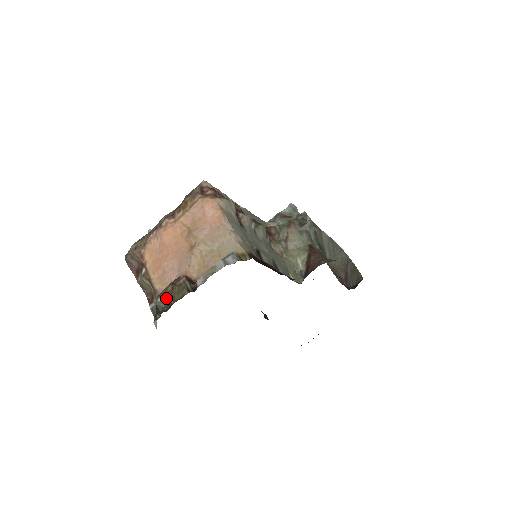
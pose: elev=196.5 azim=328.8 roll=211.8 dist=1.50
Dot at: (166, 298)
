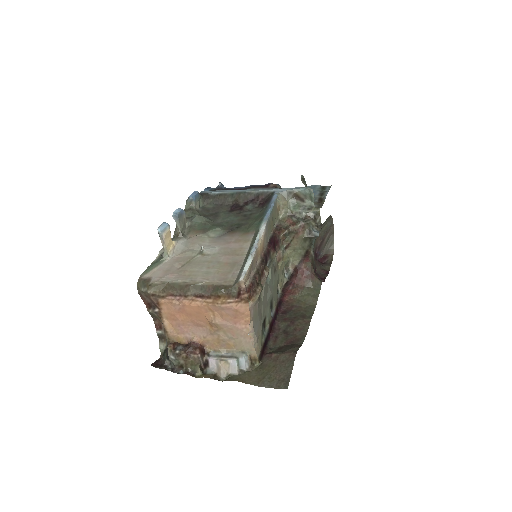
Dot at: (179, 360)
